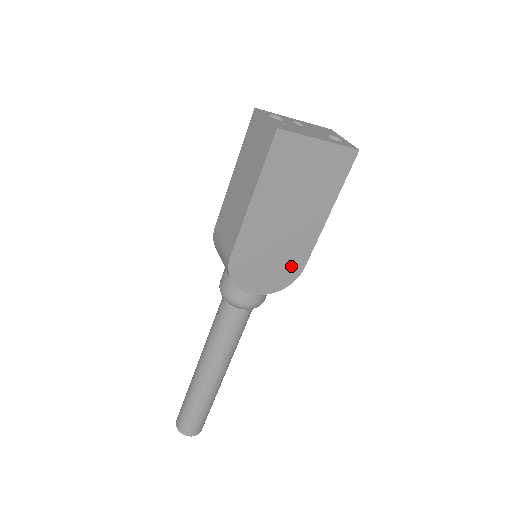
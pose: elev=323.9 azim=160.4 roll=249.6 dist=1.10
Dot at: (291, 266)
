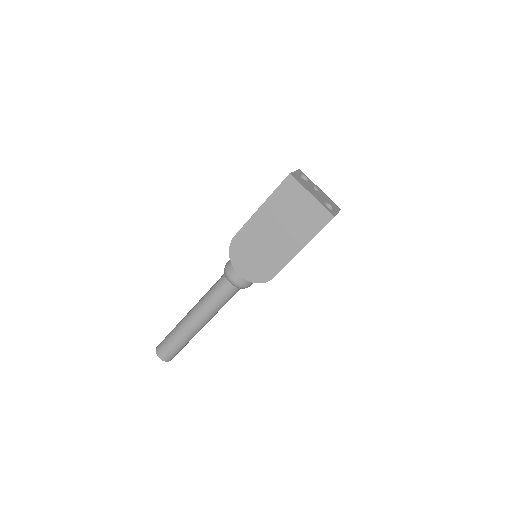
Dot at: (266, 270)
